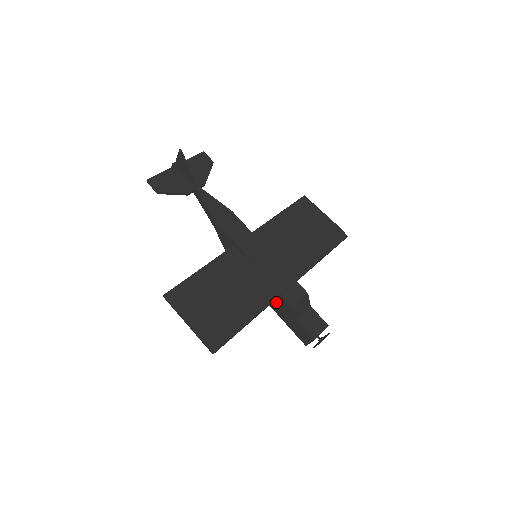
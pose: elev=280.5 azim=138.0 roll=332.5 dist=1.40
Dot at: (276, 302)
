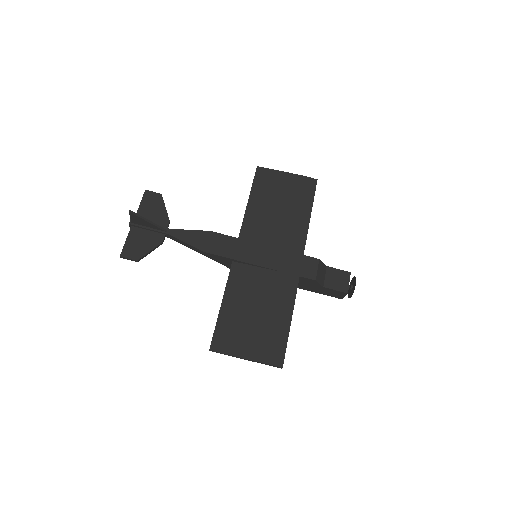
Dot at: occluded
